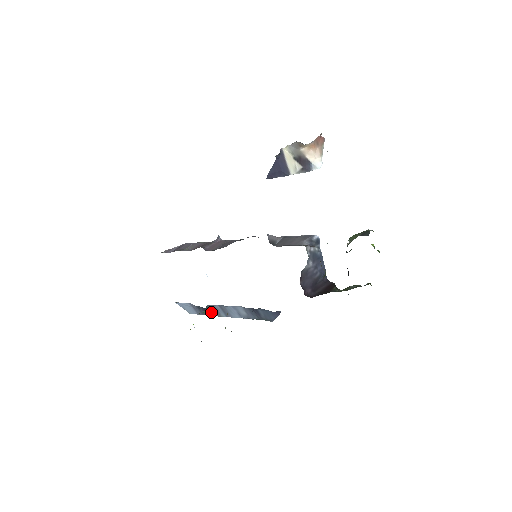
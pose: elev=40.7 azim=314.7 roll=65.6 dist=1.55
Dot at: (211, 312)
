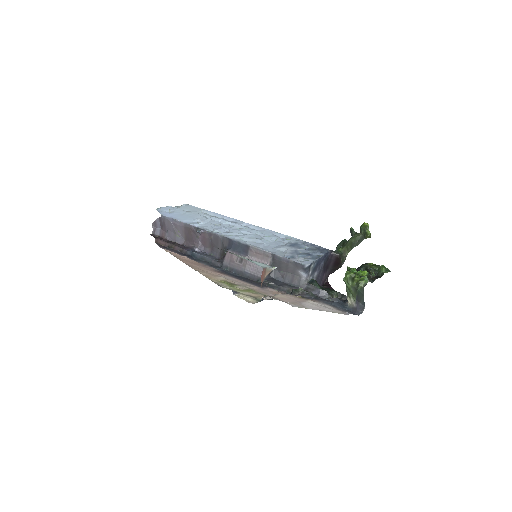
Dot at: occluded
